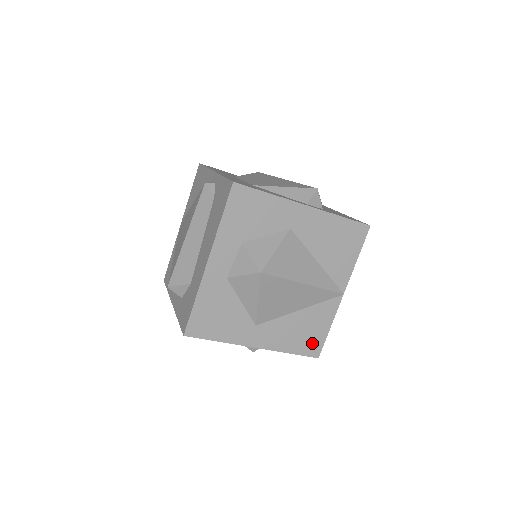
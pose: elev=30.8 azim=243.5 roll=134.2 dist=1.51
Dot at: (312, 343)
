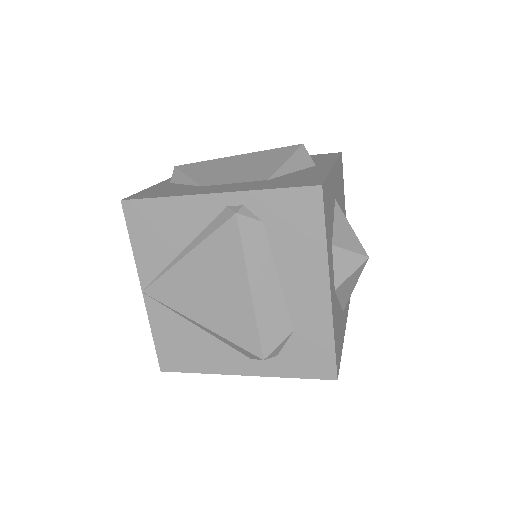
Dot at: occluded
